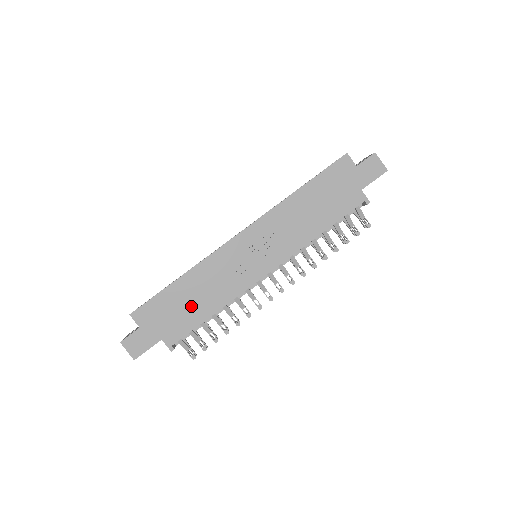
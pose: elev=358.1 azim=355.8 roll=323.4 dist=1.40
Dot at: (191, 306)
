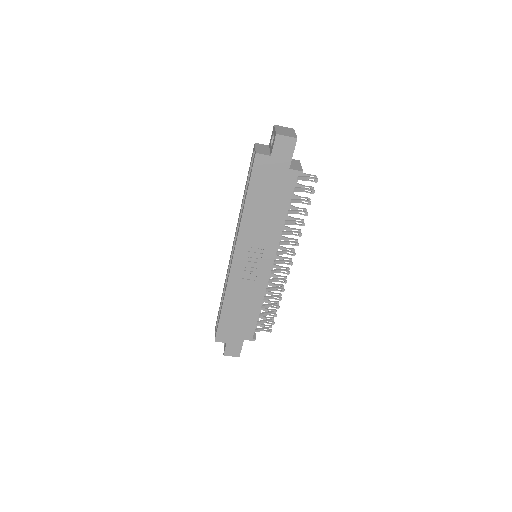
Dot at: (243, 315)
